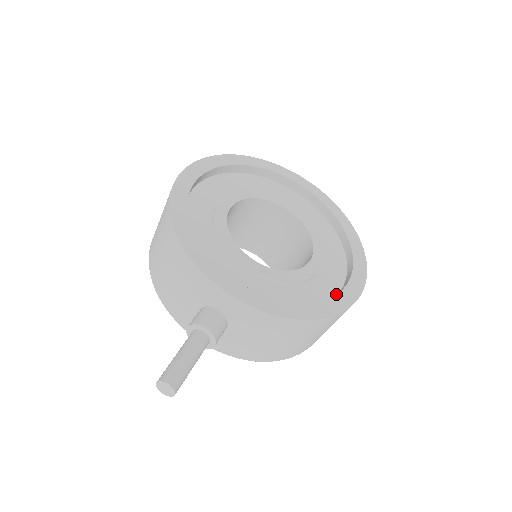
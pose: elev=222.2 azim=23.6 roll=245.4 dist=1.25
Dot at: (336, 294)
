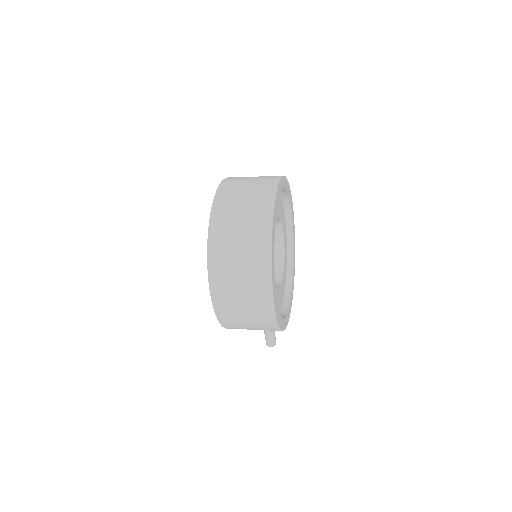
Dot at: (286, 232)
